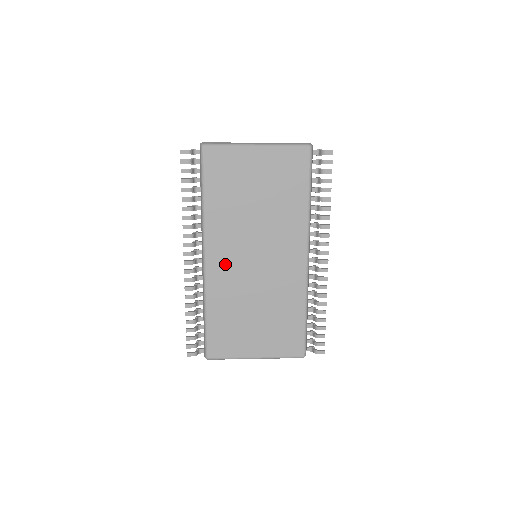
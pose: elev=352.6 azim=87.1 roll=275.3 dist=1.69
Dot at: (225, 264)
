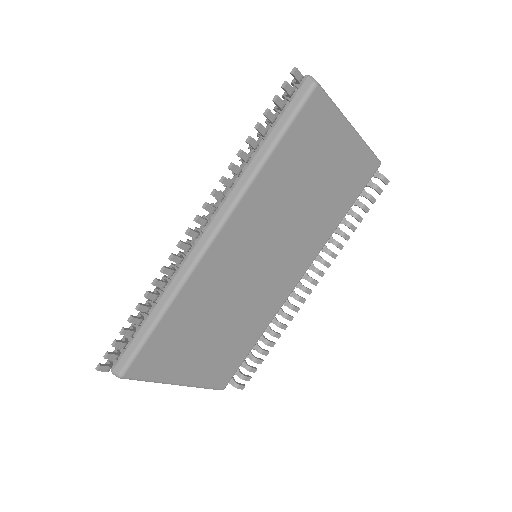
Dot at: (230, 255)
